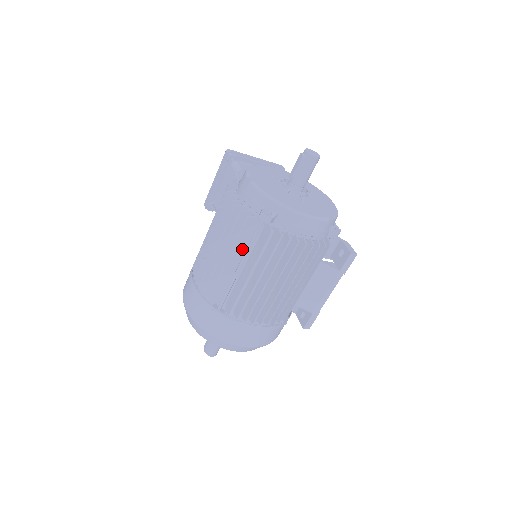
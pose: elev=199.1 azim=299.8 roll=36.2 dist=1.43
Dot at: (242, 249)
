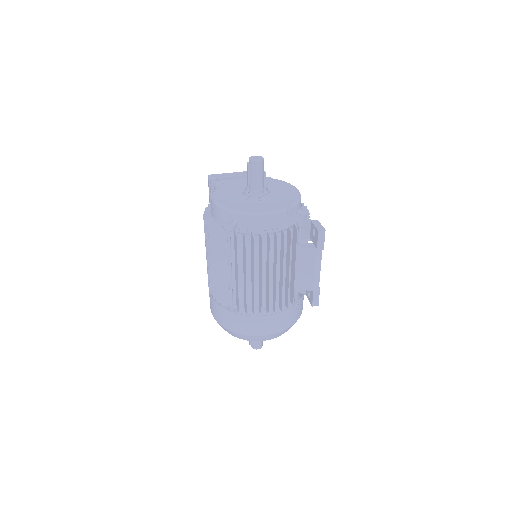
Dot at: (226, 257)
